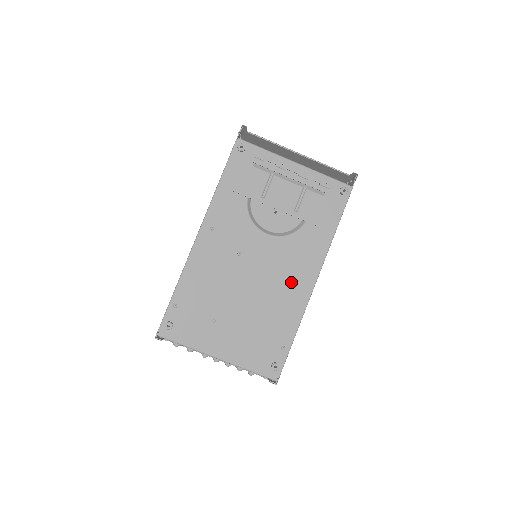
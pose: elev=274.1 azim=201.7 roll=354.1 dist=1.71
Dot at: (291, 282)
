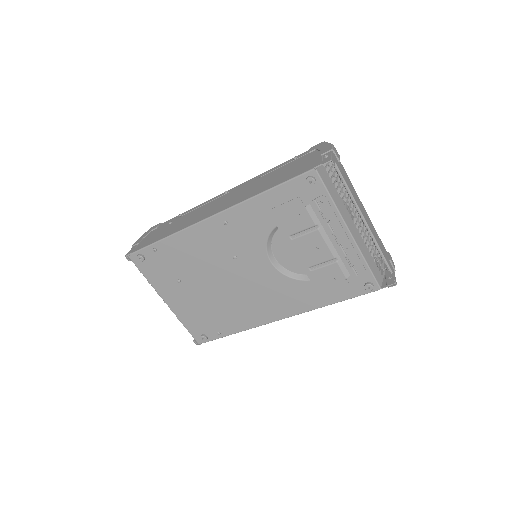
Dot at: (261, 305)
